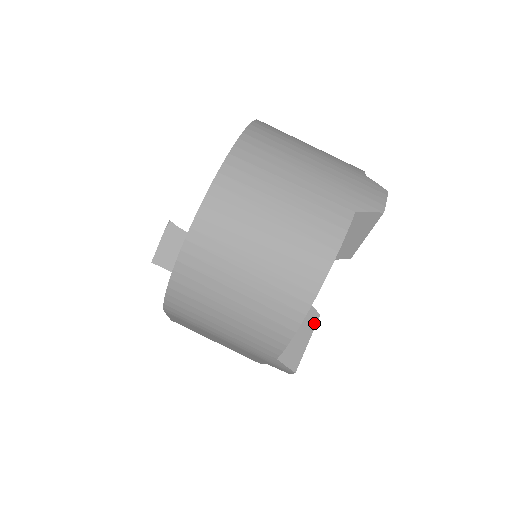
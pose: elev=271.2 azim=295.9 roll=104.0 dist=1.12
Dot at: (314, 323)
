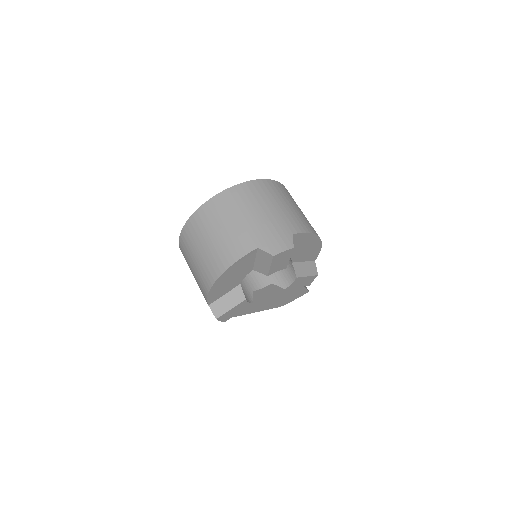
Dot at: (240, 301)
